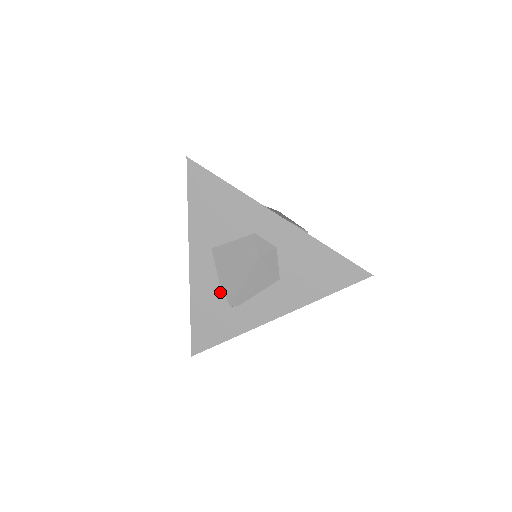
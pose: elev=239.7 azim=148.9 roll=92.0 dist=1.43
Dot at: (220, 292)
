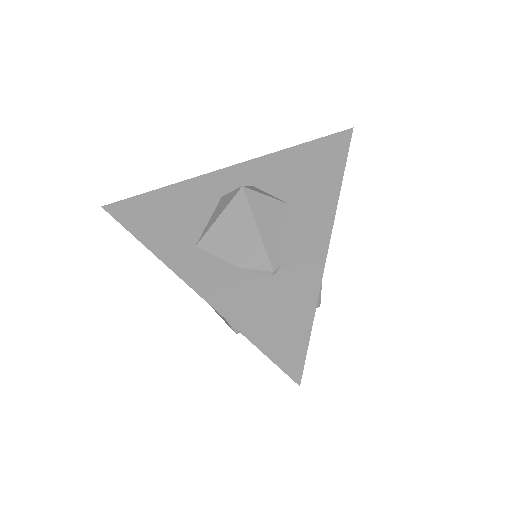
Dot at: (247, 274)
